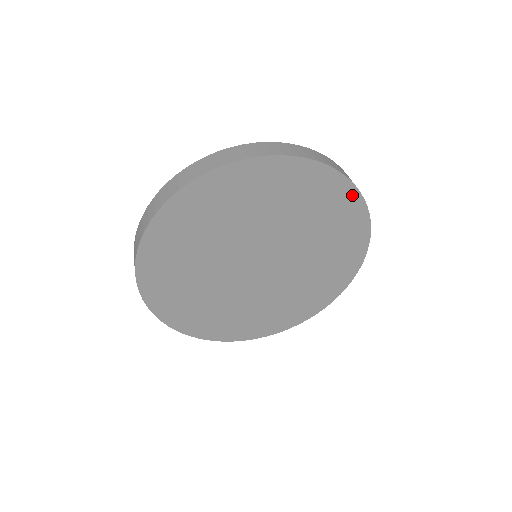
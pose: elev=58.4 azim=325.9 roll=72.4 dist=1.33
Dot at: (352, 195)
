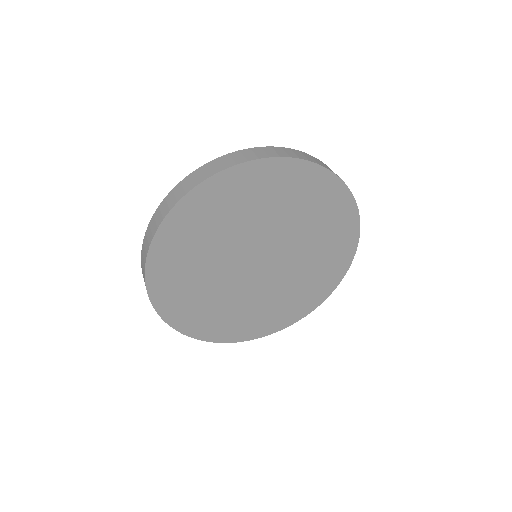
Dot at: (275, 165)
